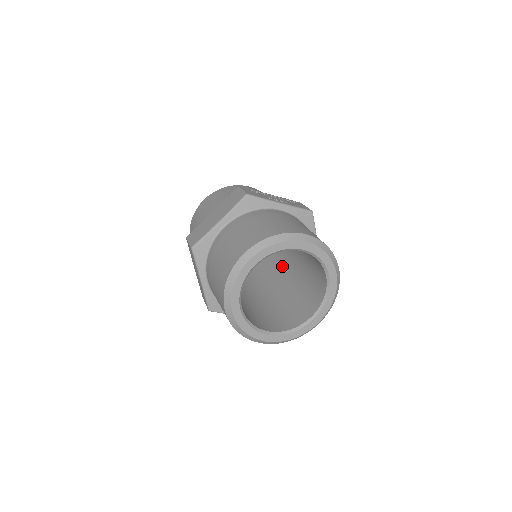
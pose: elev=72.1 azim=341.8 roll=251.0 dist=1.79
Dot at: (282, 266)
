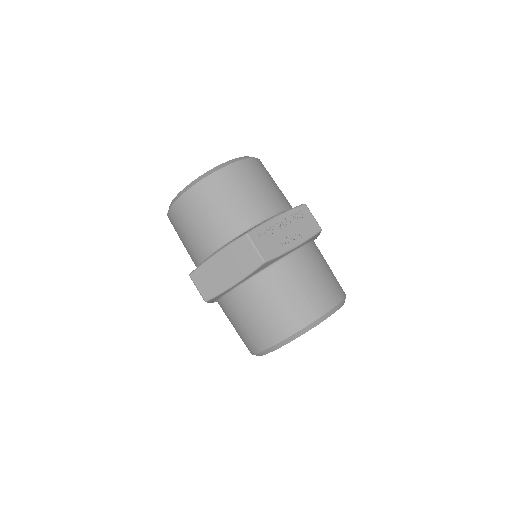
Dot at: occluded
